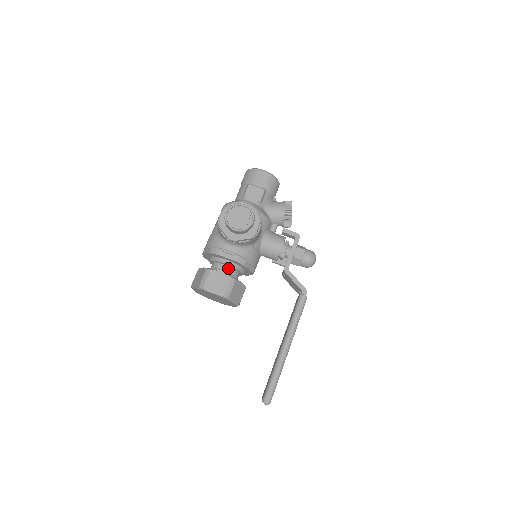
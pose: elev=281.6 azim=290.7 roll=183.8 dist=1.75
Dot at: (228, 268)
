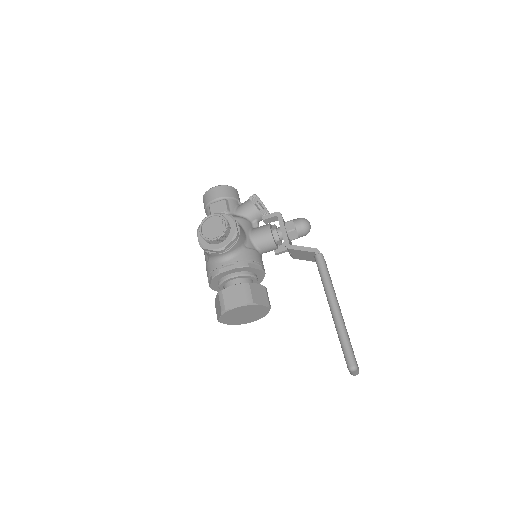
Dot at: (237, 280)
